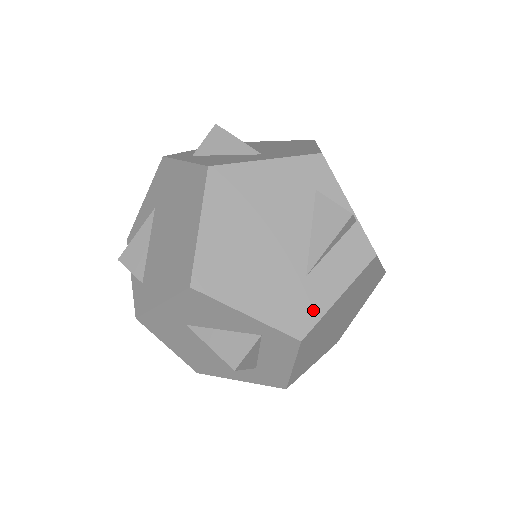
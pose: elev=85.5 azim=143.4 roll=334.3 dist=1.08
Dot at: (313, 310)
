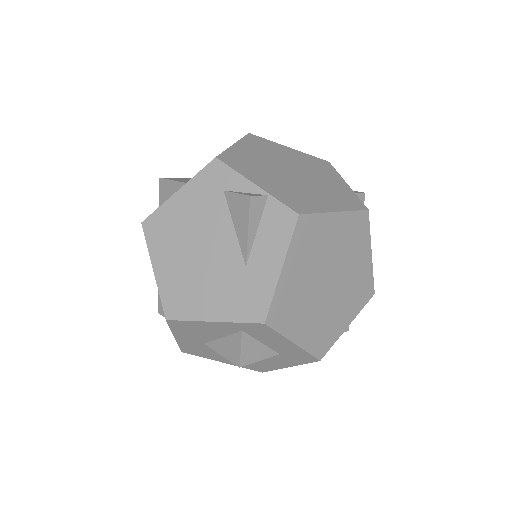
Dot at: (263, 292)
